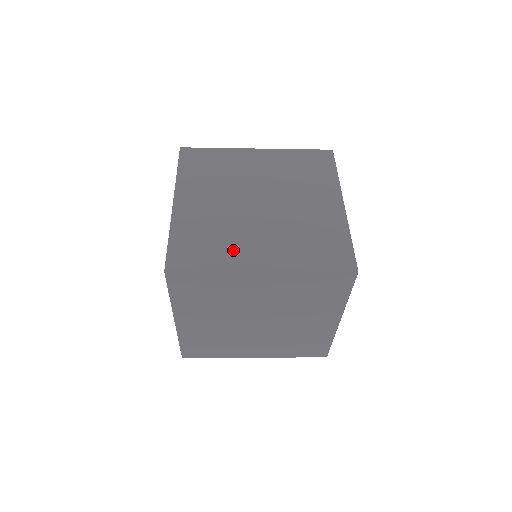
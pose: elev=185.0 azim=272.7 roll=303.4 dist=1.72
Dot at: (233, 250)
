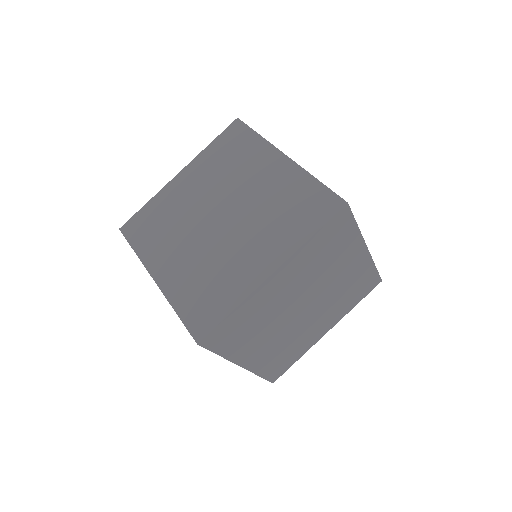
Dot at: (160, 246)
